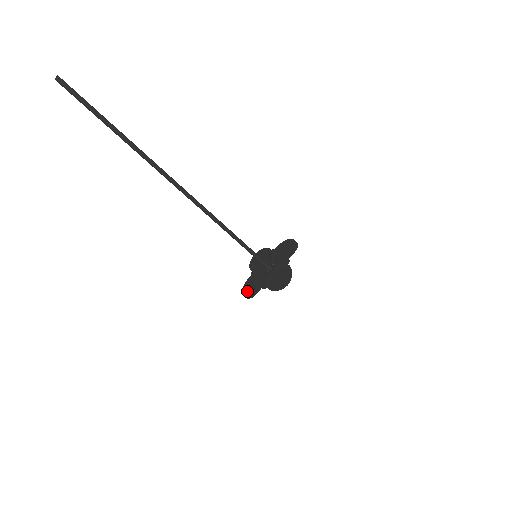
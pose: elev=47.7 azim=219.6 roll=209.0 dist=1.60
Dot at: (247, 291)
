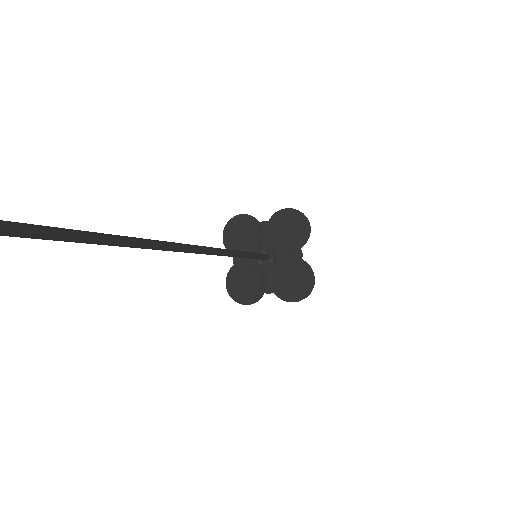
Dot at: (237, 293)
